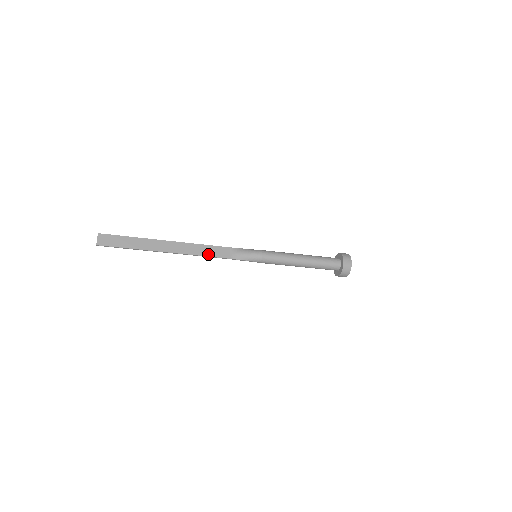
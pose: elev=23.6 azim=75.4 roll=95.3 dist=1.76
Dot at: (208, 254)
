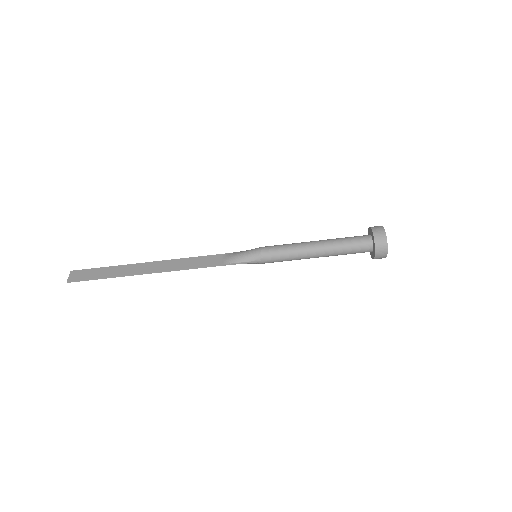
Dot at: (195, 265)
